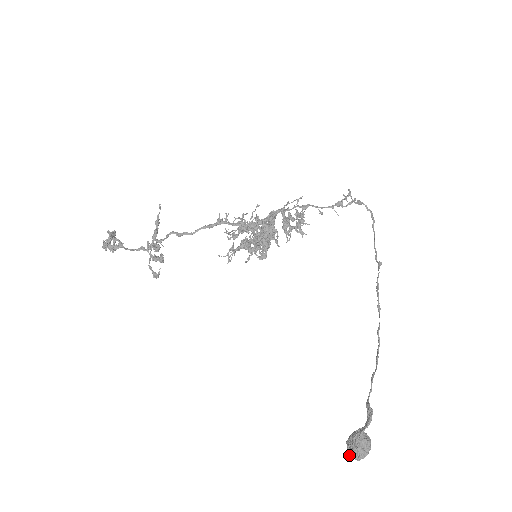
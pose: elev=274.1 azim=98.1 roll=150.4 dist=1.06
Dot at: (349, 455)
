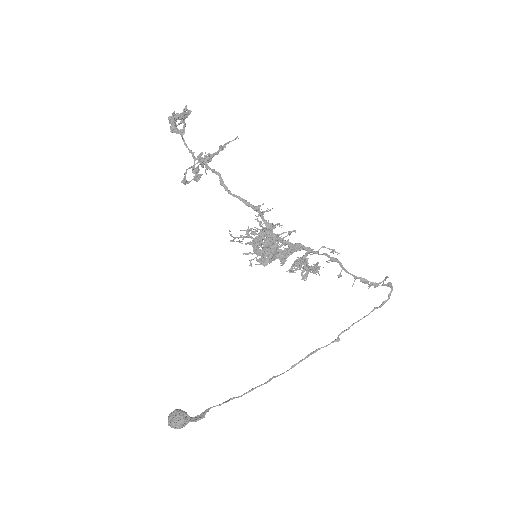
Dot at: (168, 417)
